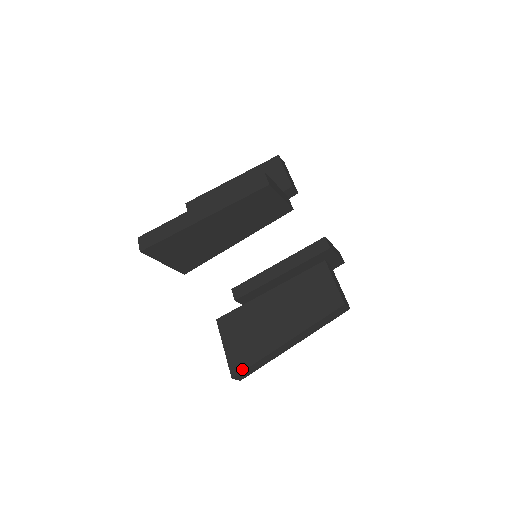
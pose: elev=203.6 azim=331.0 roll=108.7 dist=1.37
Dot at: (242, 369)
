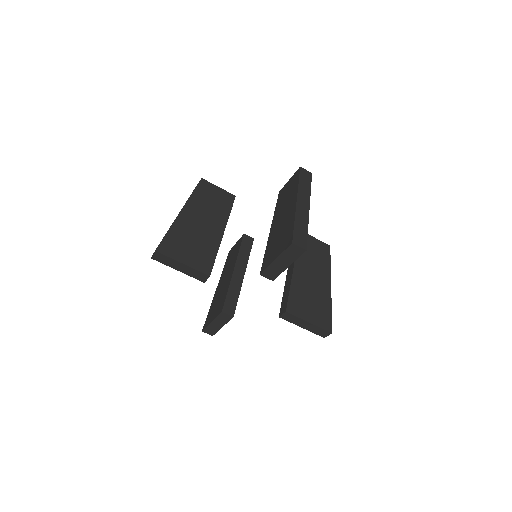
Dot at: (331, 322)
